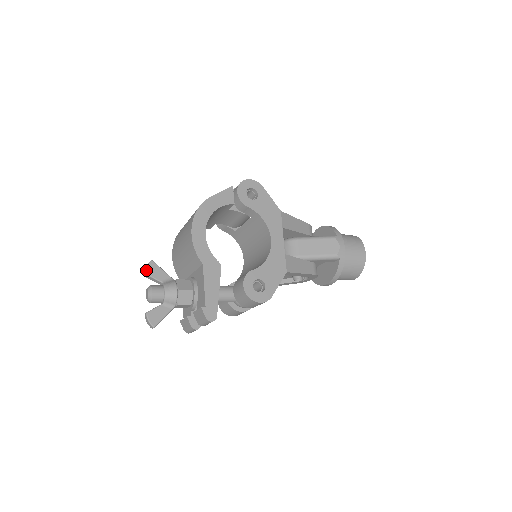
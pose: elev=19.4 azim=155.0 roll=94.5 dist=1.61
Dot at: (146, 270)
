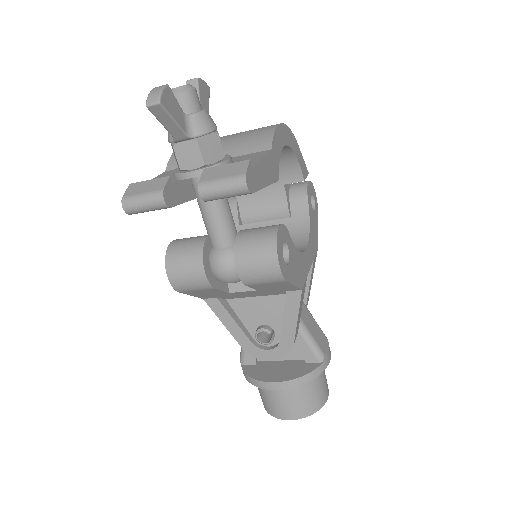
Dot at: (201, 79)
